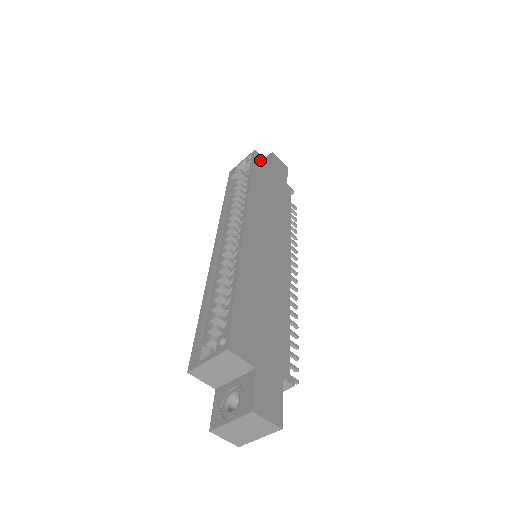
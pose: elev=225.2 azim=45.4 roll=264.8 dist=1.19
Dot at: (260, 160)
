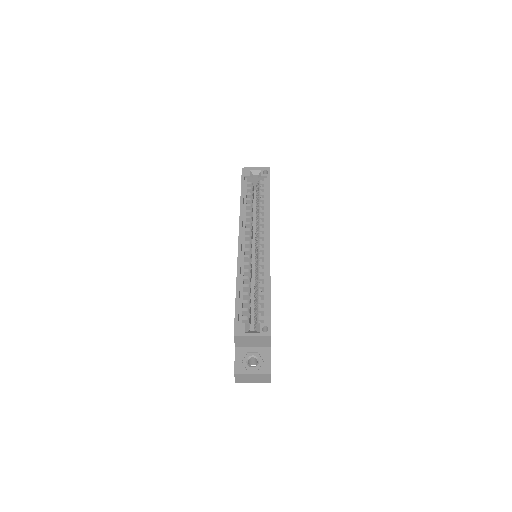
Dot at: occluded
